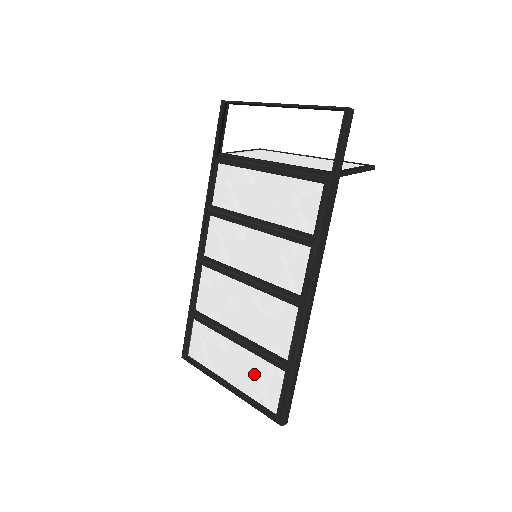
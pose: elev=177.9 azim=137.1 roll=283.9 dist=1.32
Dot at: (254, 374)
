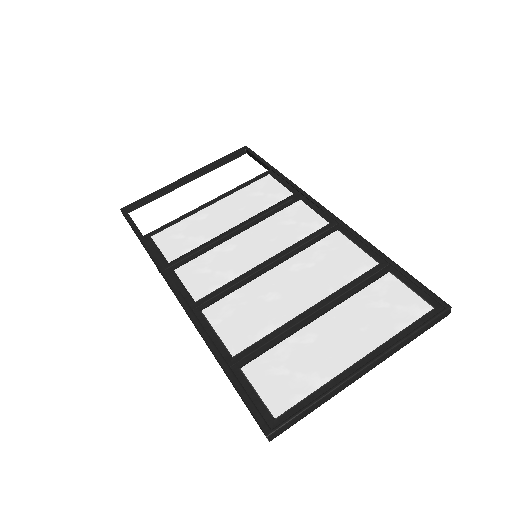
Dot at: (371, 311)
